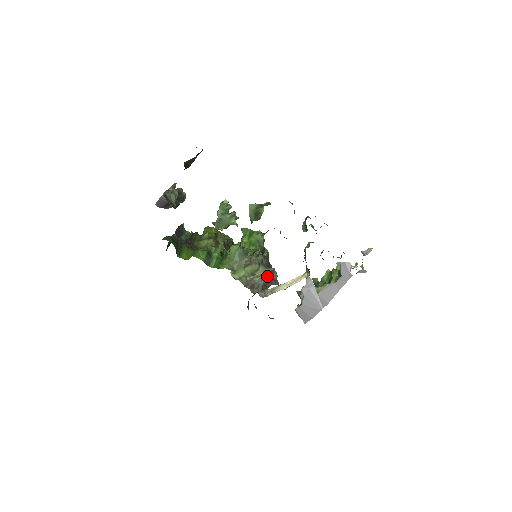
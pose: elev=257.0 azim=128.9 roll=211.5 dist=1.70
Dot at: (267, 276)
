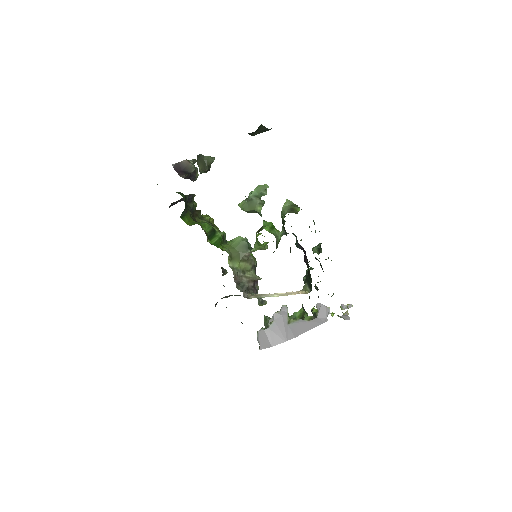
Dot at: (253, 282)
